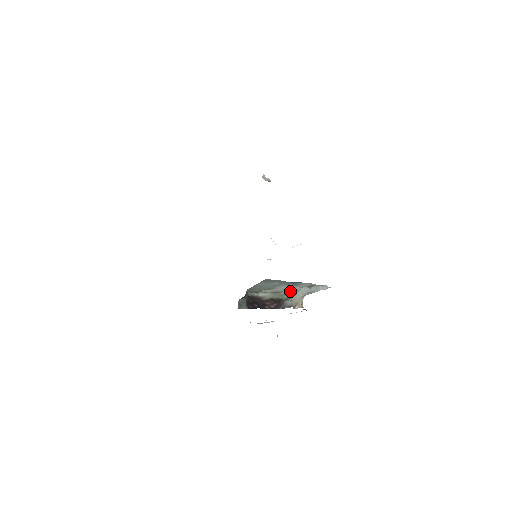
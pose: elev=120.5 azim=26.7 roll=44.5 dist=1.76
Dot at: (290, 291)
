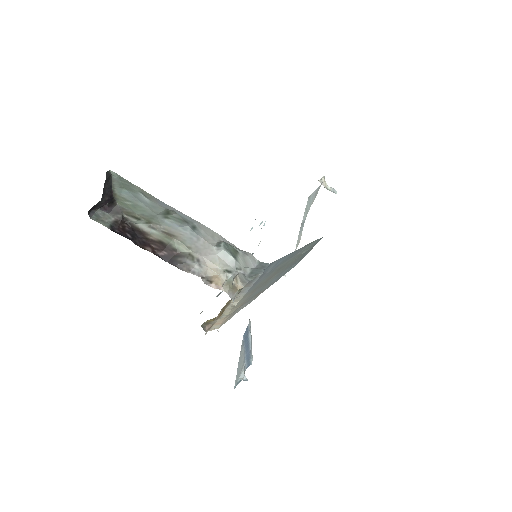
Dot at: (192, 242)
